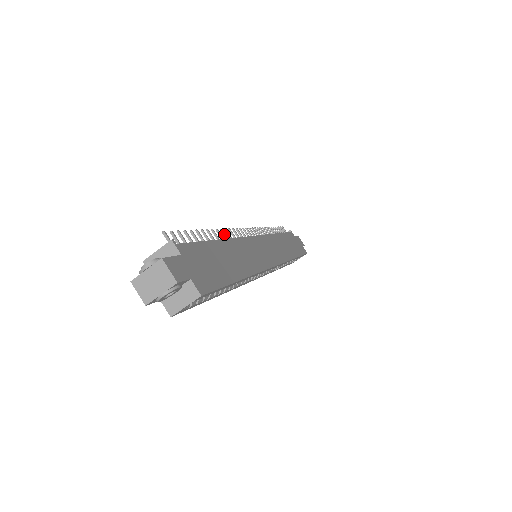
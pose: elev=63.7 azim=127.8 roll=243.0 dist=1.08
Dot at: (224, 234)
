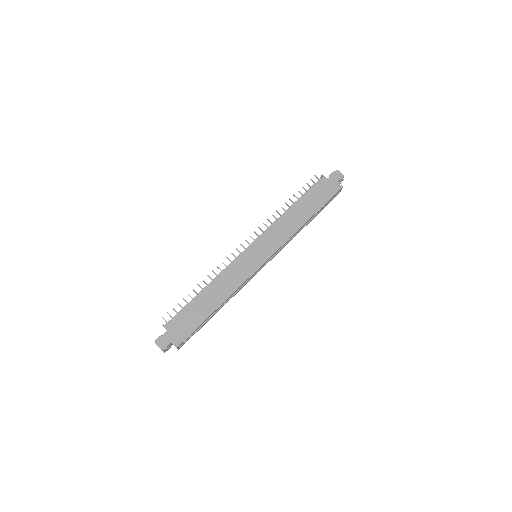
Dot at: (214, 273)
